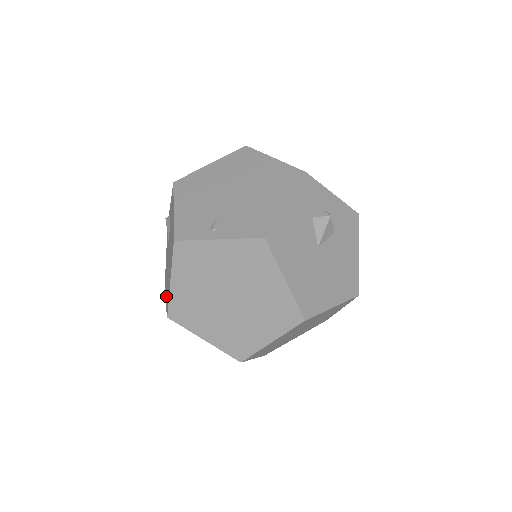
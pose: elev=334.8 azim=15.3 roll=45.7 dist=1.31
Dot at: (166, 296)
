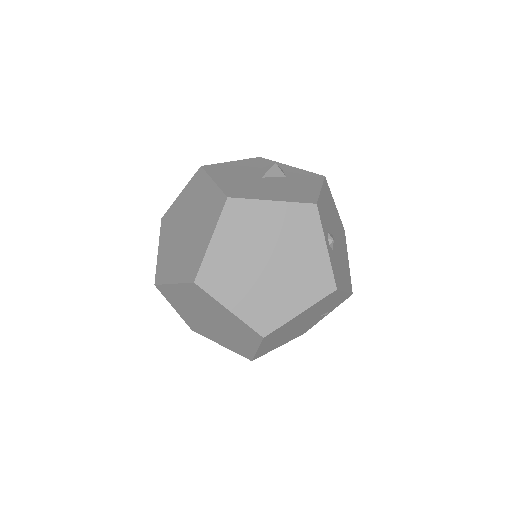
Dot at: occluded
